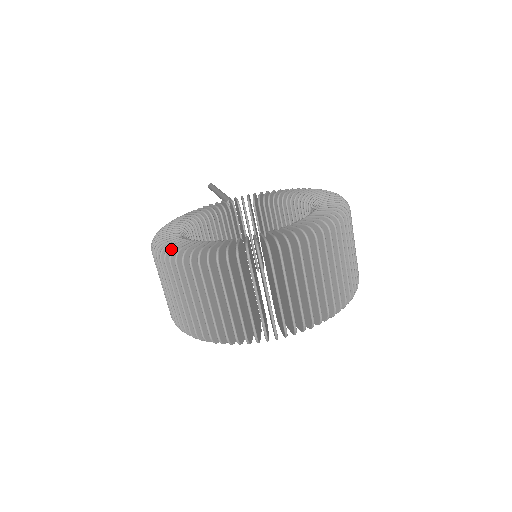
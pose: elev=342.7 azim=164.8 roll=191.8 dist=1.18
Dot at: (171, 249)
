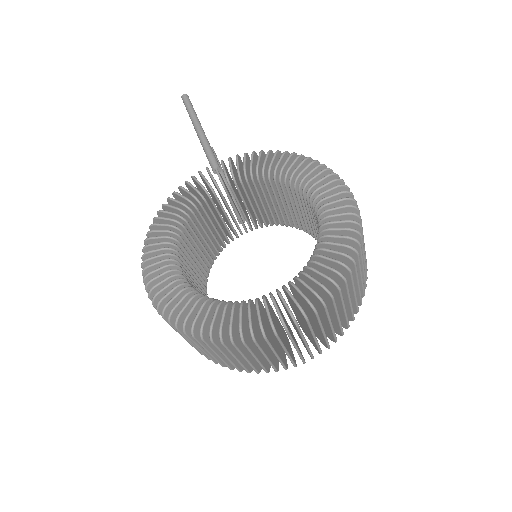
Dot at: (168, 307)
